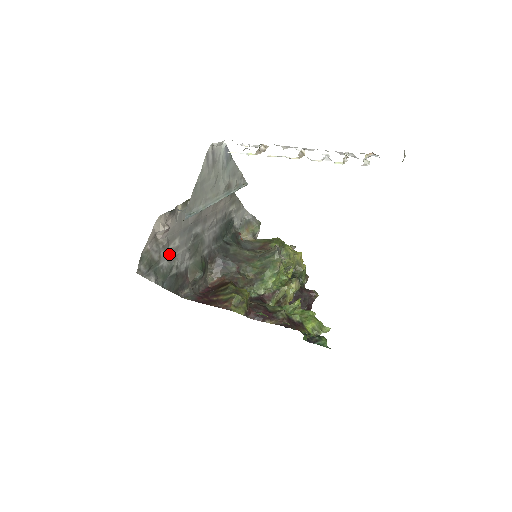
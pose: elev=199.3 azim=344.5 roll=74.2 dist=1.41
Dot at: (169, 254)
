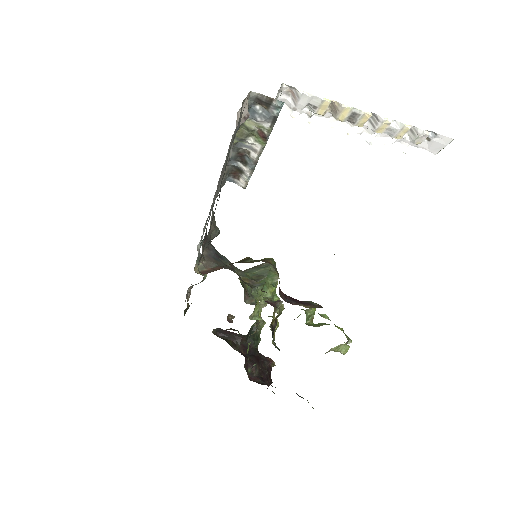
Dot at: occluded
